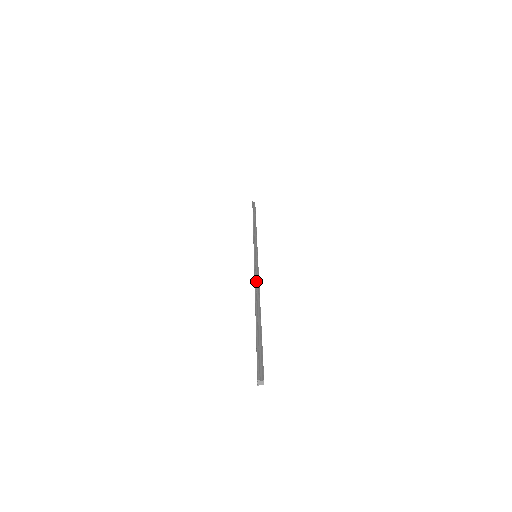
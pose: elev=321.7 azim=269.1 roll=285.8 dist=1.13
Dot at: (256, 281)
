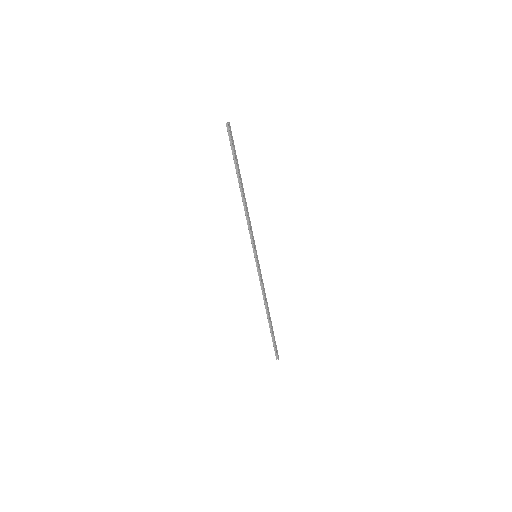
Dot at: (248, 217)
